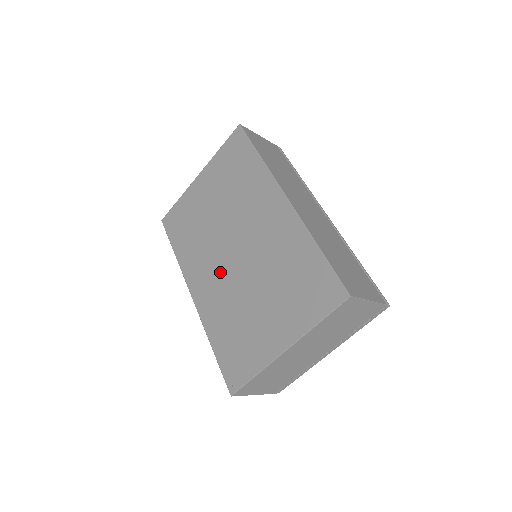
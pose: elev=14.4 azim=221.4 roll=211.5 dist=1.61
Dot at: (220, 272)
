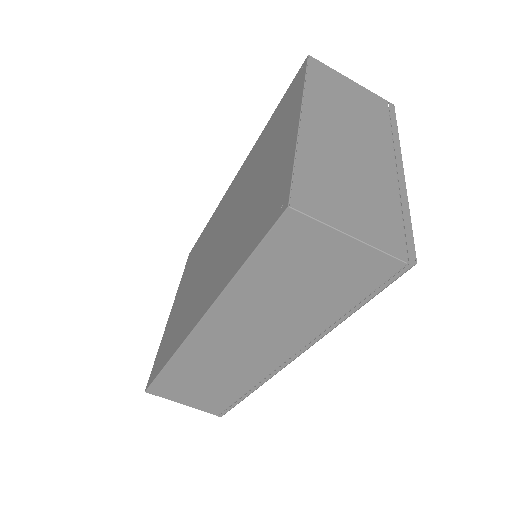
Dot at: (213, 264)
